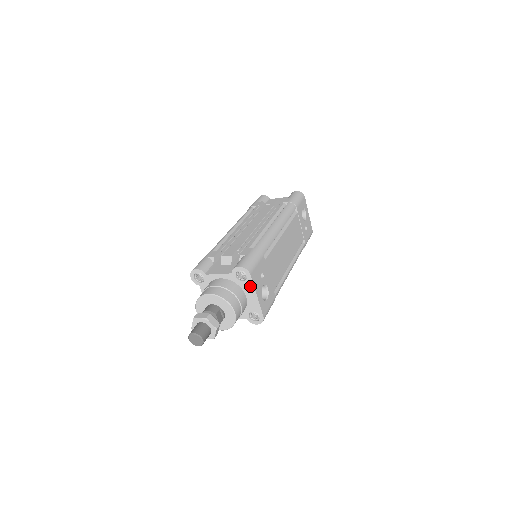
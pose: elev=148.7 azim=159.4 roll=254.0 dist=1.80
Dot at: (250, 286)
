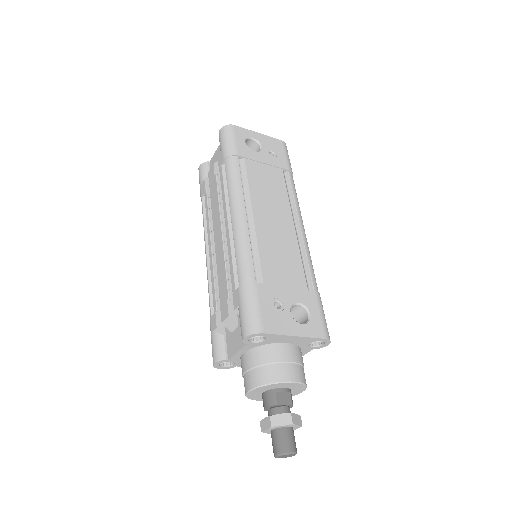
Dot at: (277, 337)
